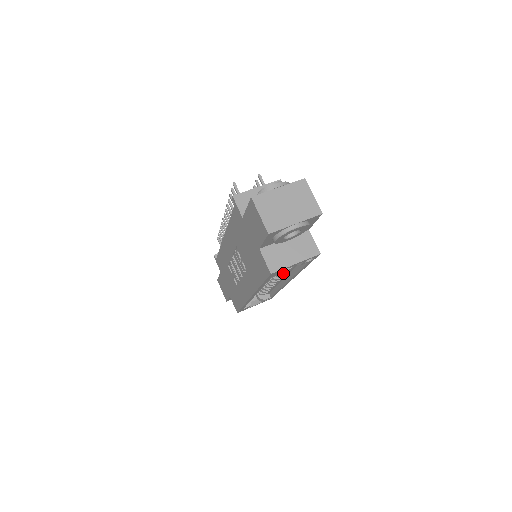
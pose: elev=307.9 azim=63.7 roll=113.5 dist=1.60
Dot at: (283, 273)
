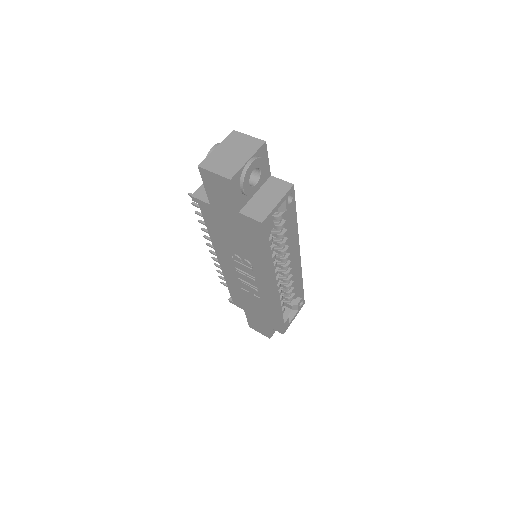
Dot at: (284, 243)
